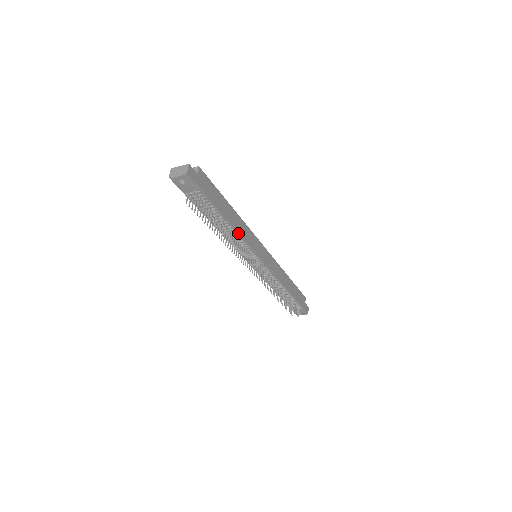
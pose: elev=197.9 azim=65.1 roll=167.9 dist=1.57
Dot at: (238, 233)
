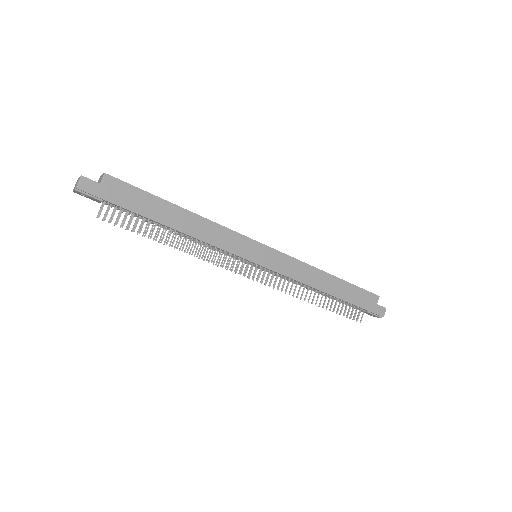
Dot at: (197, 239)
